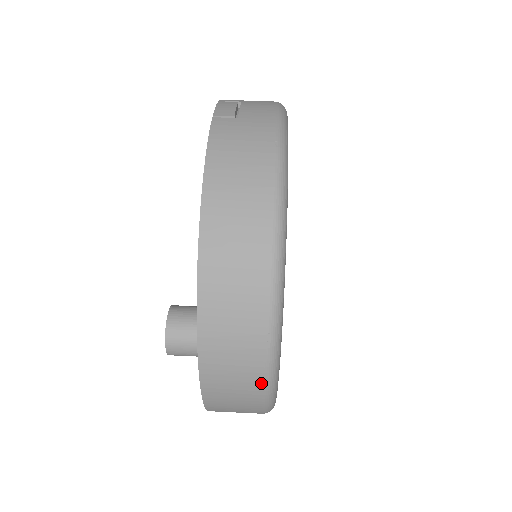
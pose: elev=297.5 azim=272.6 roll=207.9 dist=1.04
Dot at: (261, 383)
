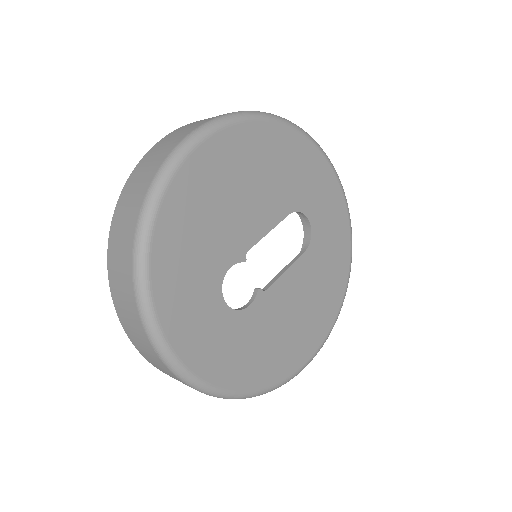
Dot at: (190, 132)
